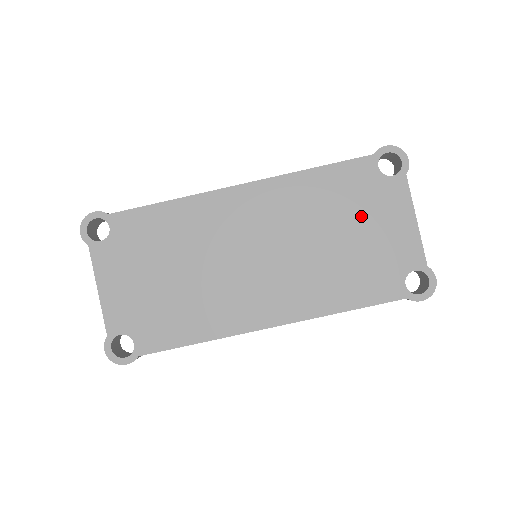
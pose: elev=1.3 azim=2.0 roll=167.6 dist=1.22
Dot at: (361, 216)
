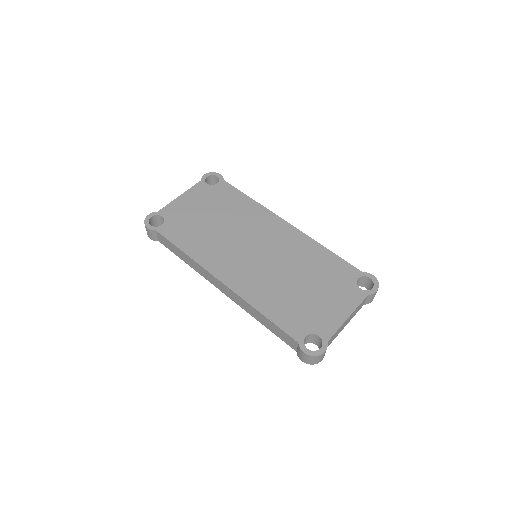
Dot at: (324, 287)
